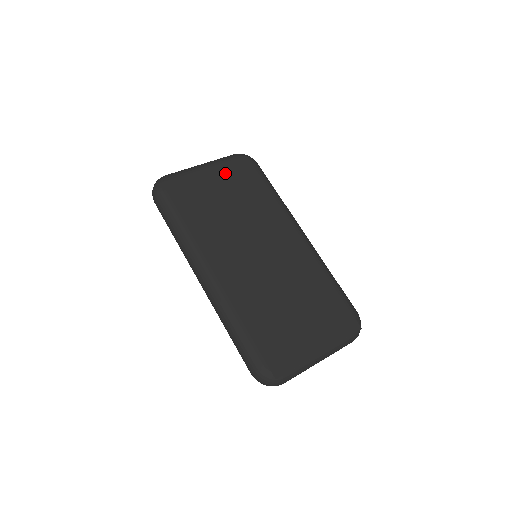
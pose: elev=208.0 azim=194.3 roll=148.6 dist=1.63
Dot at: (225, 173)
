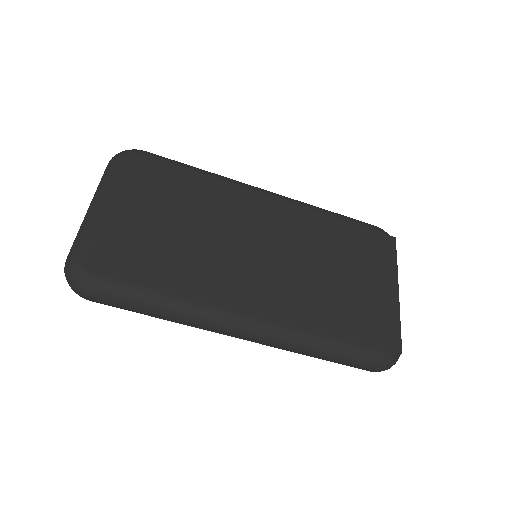
Dot at: (132, 192)
